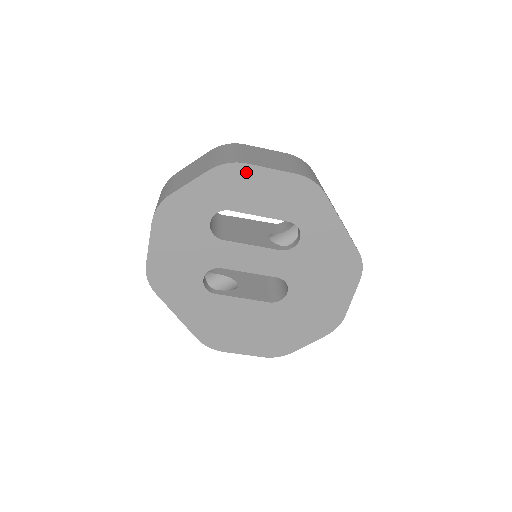
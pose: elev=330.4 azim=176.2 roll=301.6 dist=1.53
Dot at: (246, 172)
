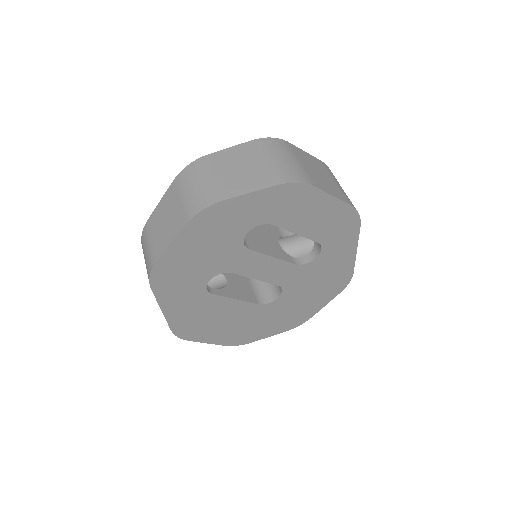
Dot at: (310, 194)
